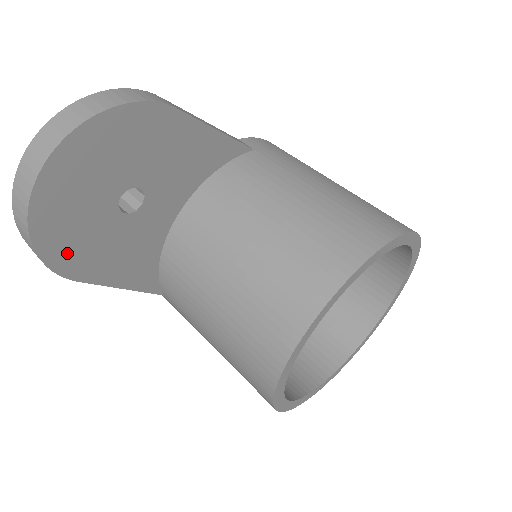
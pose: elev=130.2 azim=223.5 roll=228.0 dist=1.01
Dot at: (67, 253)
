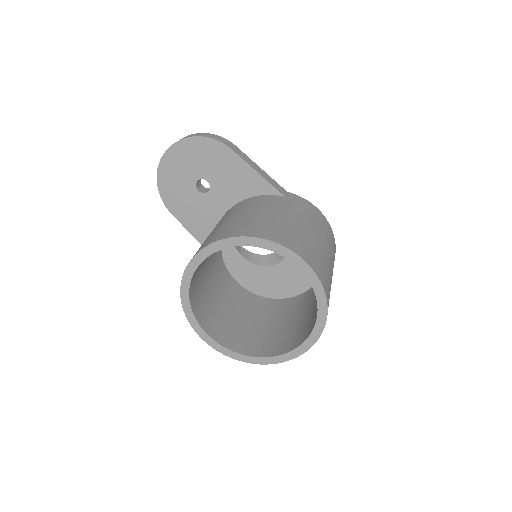
Dot at: (170, 195)
